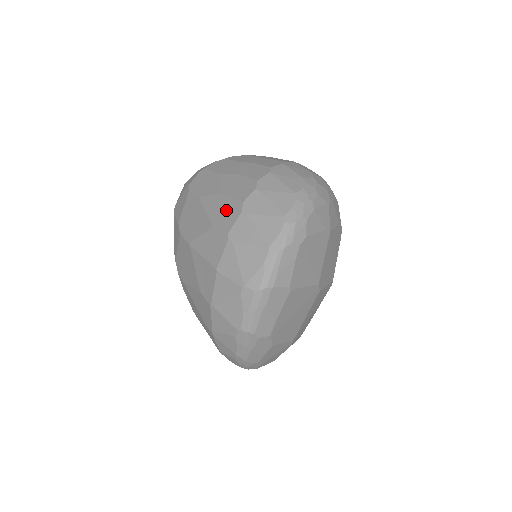
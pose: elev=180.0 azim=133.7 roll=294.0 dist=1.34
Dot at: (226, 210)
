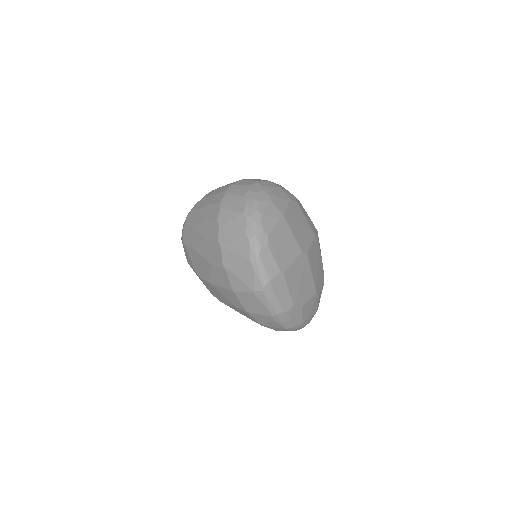
Dot at: (212, 251)
